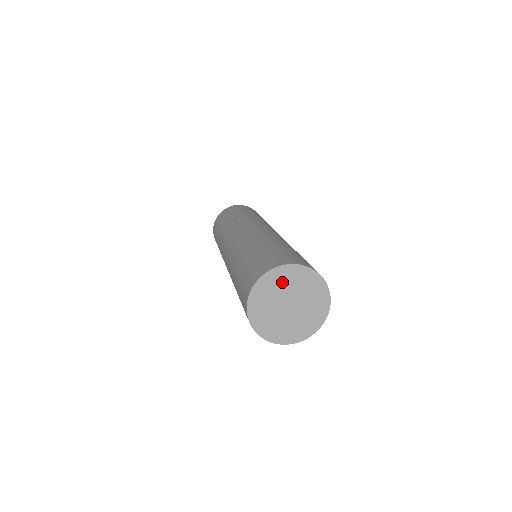
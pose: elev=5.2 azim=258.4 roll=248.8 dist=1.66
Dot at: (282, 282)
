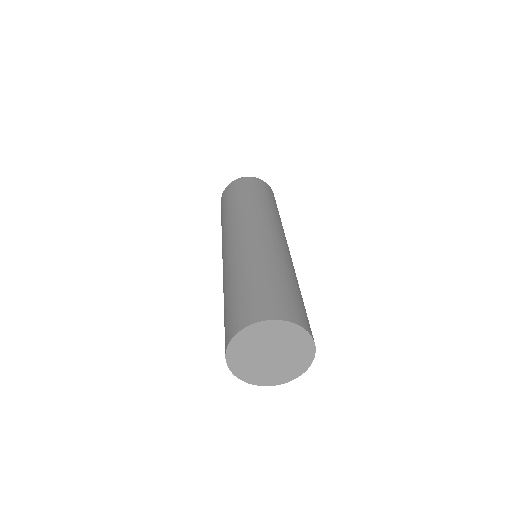
Dot at: (270, 334)
